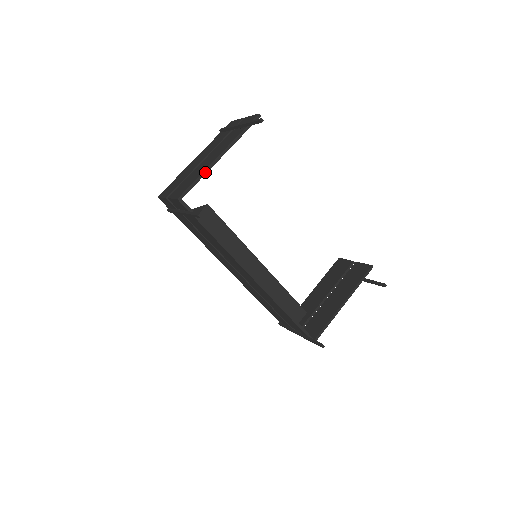
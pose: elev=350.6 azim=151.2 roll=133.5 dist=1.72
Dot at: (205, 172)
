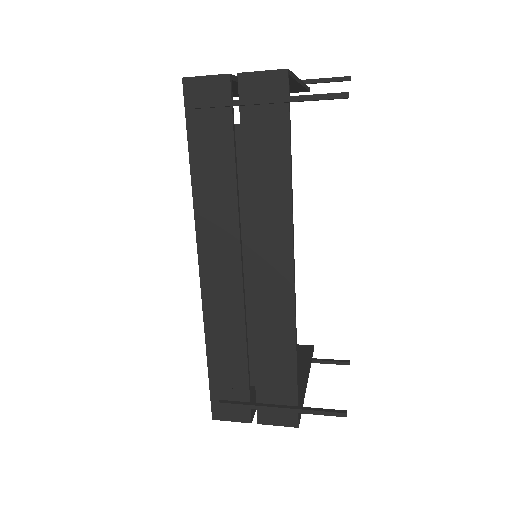
Dot at: (296, 79)
